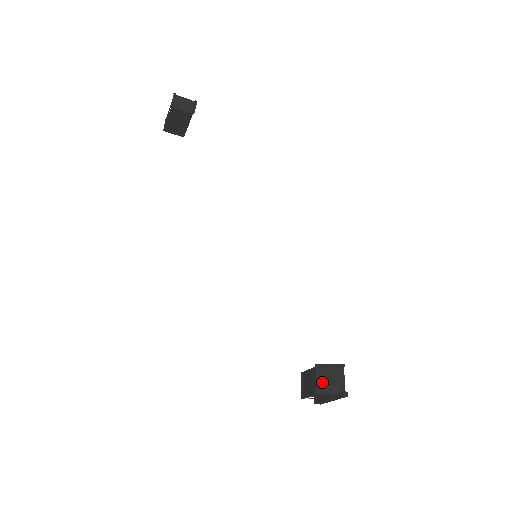
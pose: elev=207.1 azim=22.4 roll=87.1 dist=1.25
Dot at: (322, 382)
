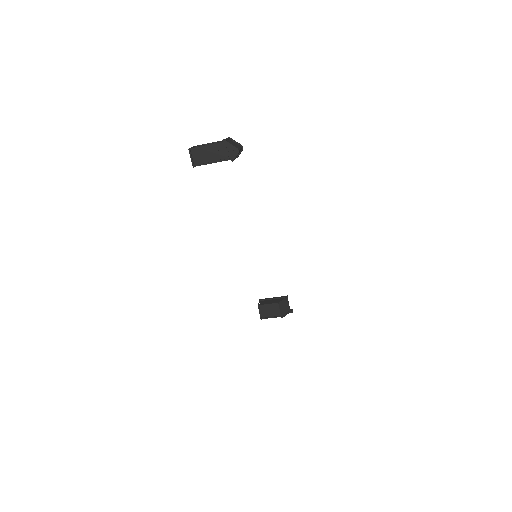
Dot at: (282, 311)
